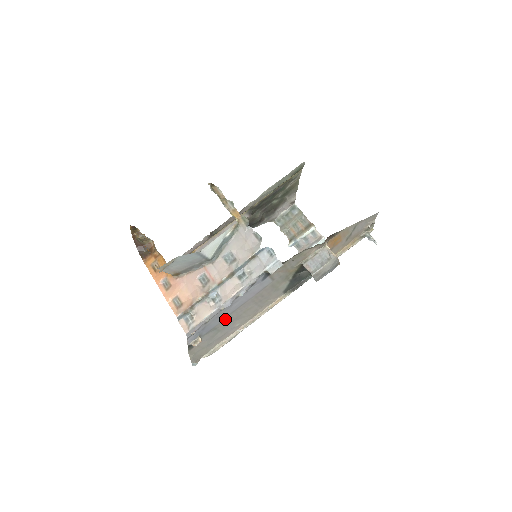
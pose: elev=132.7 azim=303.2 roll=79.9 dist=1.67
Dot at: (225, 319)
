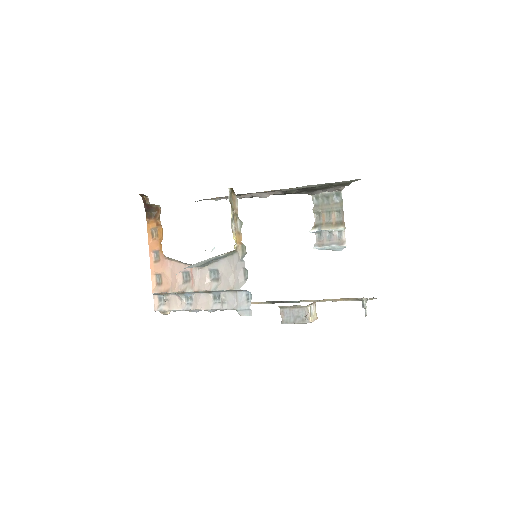
Dot at: occluded
